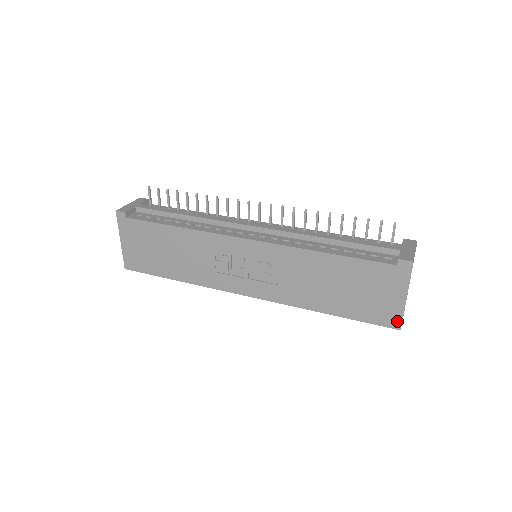
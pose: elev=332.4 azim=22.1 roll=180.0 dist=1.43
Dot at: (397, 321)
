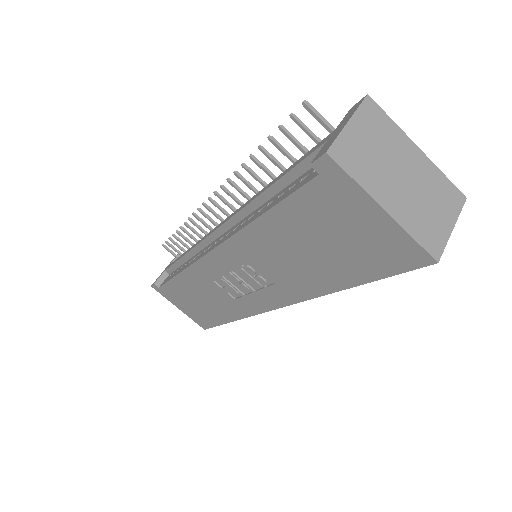
Dot at: (417, 252)
